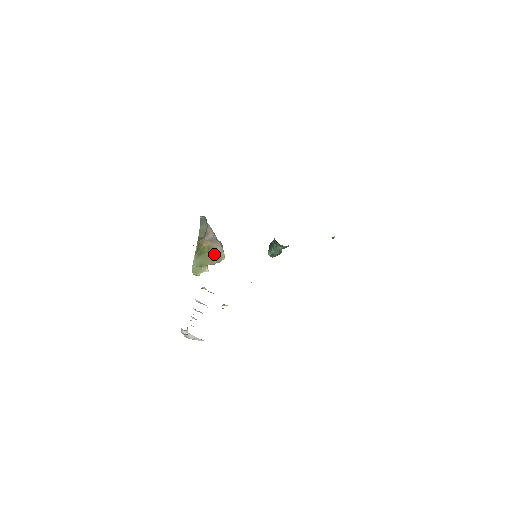
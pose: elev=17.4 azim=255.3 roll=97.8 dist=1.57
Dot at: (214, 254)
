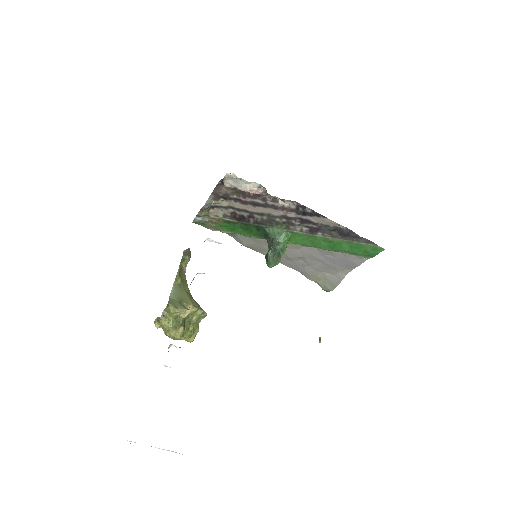
Dot at: (195, 301)
